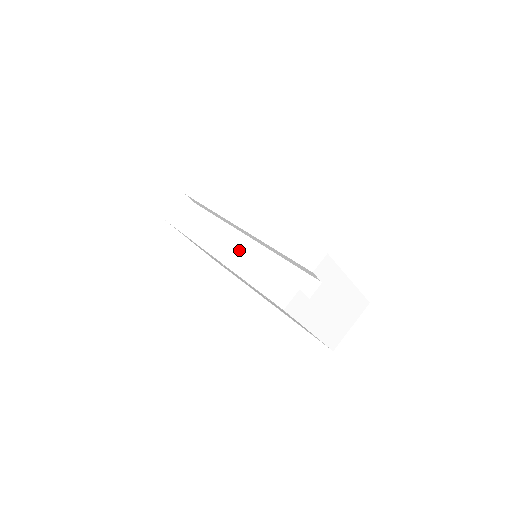
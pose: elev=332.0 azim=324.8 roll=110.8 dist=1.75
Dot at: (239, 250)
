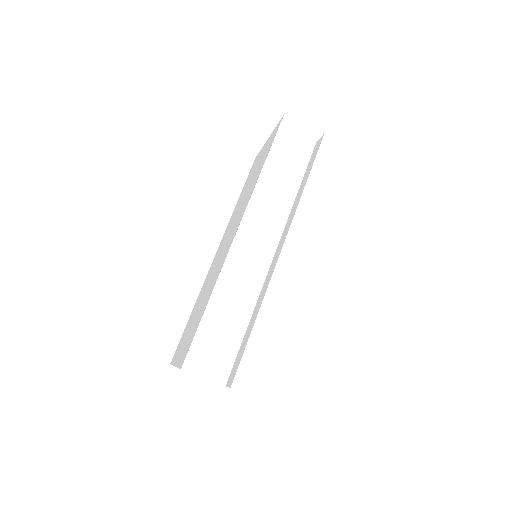
Dot at: (249, 269)
